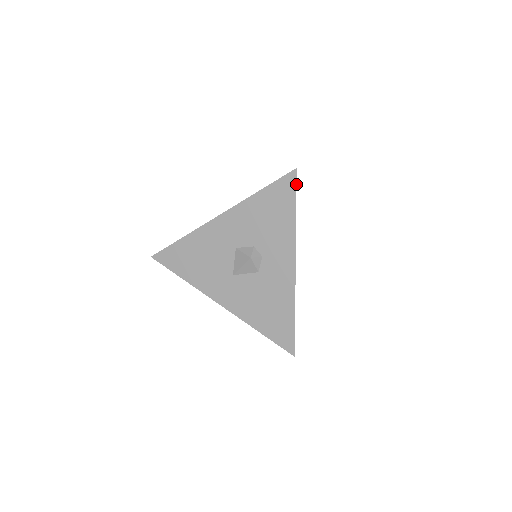
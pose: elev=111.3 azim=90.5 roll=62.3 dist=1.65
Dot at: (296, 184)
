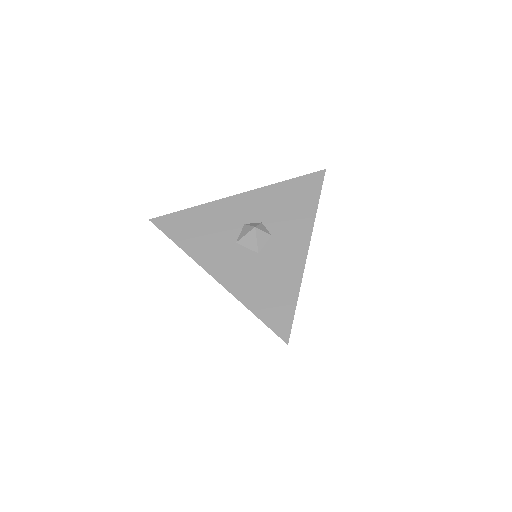
Dot at: occluded
